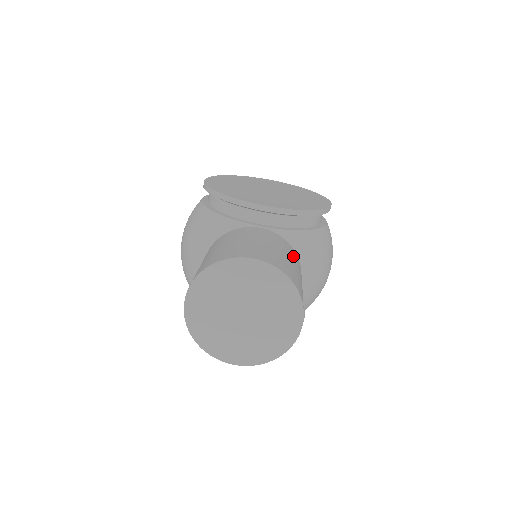
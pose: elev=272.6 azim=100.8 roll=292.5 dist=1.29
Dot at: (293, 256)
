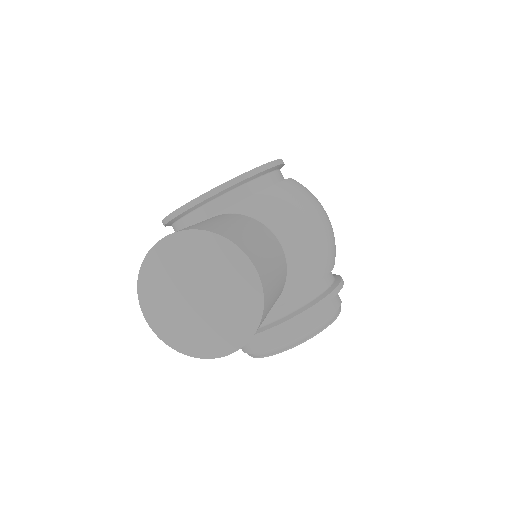
Dot at: (241, 220)
